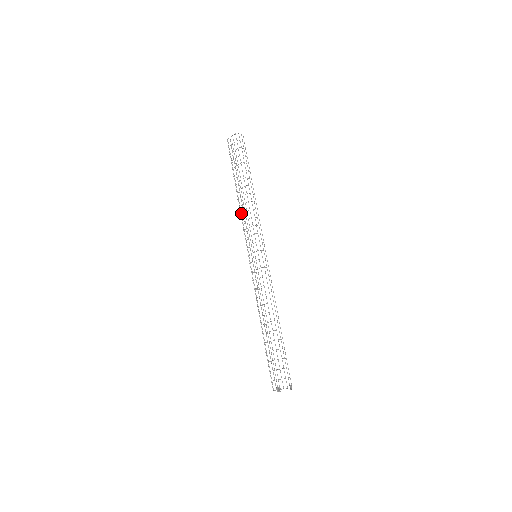
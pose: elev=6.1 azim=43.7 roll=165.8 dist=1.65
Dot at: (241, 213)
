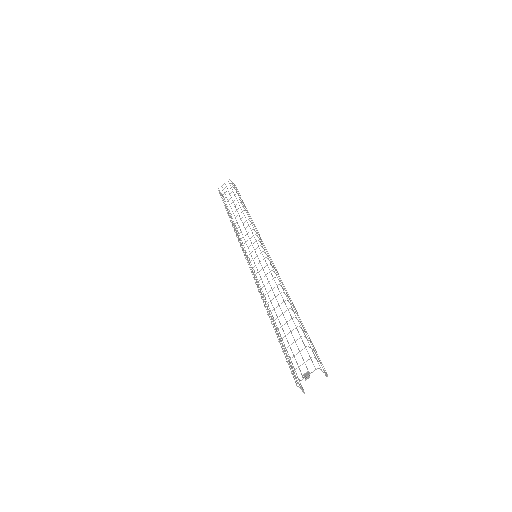
Dot at: occluded
